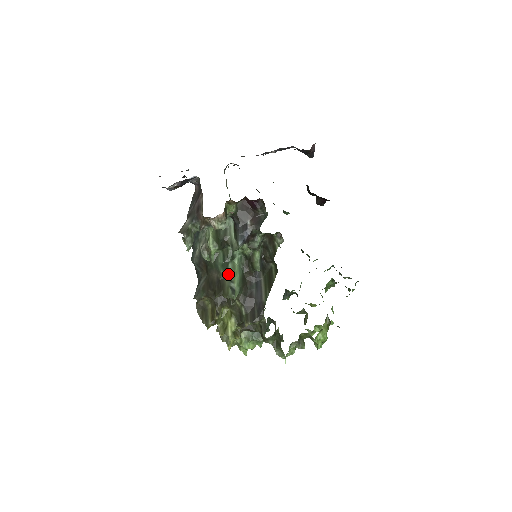
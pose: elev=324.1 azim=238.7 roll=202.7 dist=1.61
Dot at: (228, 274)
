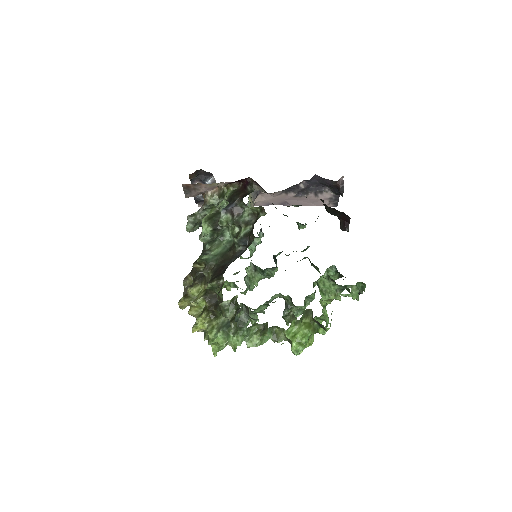
Dot at: (211, 247)
